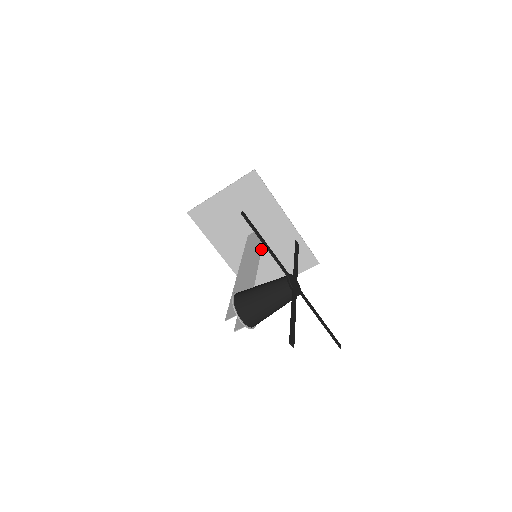
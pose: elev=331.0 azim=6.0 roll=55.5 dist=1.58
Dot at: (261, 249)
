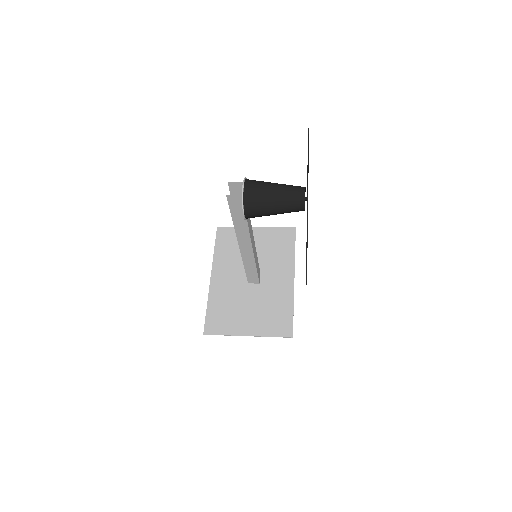
Dot at: (257, 272)
